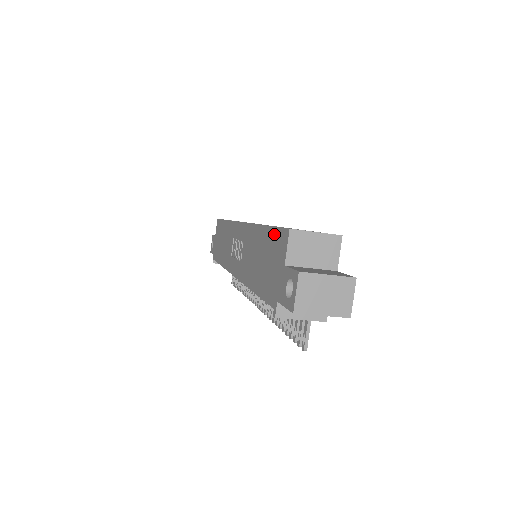
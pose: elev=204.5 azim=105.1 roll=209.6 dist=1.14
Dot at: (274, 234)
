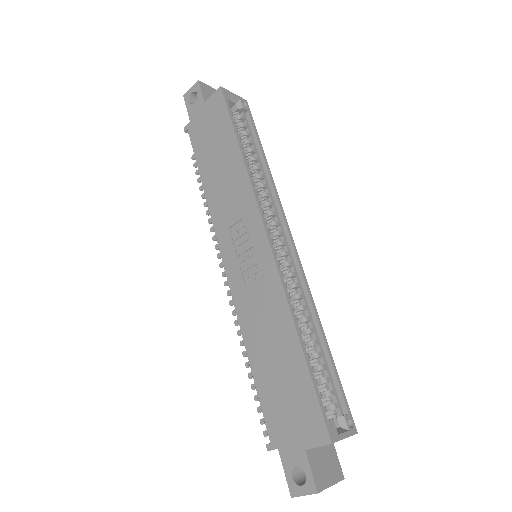
Dot at: (311, 397)
